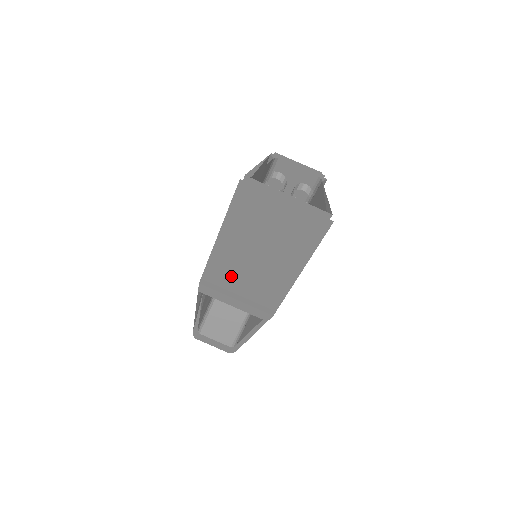
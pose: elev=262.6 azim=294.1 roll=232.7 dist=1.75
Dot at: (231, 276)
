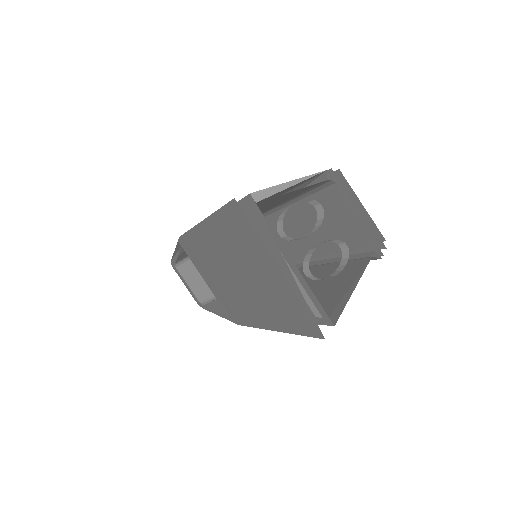
Dot at: (208, 262)
